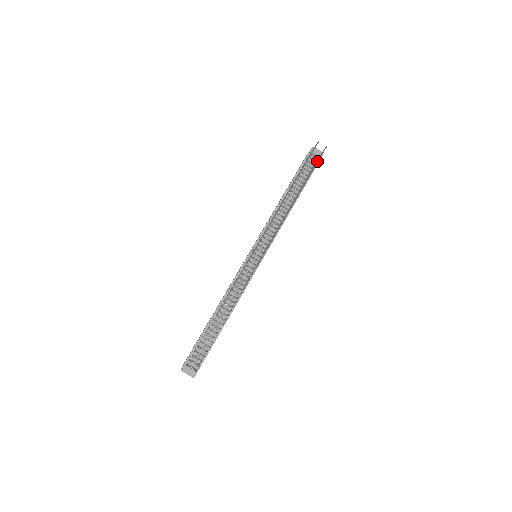
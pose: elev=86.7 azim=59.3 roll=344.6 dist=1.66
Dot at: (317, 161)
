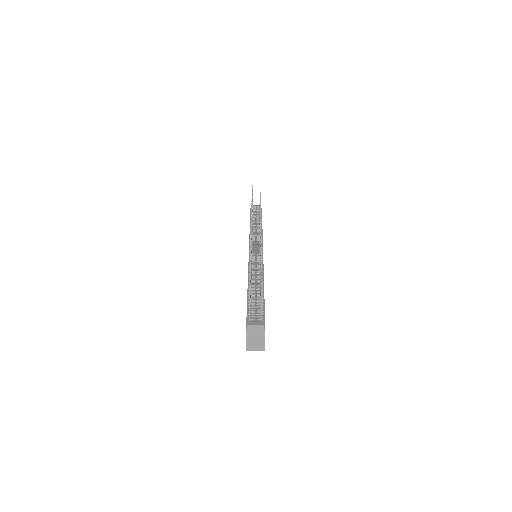
Dot at: occluded
